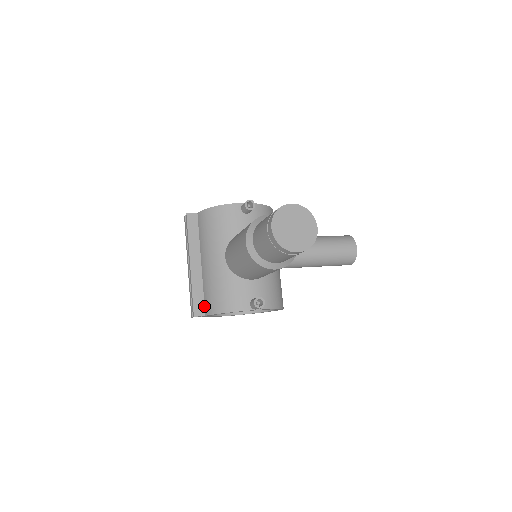
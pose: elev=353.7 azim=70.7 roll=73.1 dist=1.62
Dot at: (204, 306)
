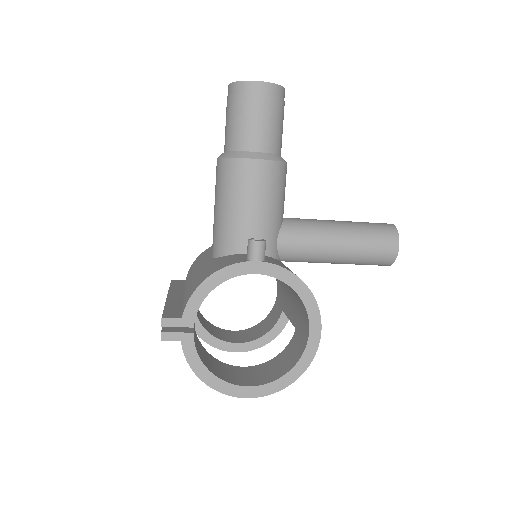
Dot at: (181, 314)
